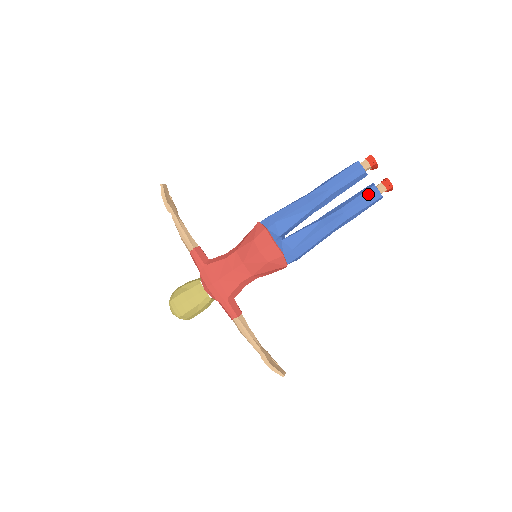
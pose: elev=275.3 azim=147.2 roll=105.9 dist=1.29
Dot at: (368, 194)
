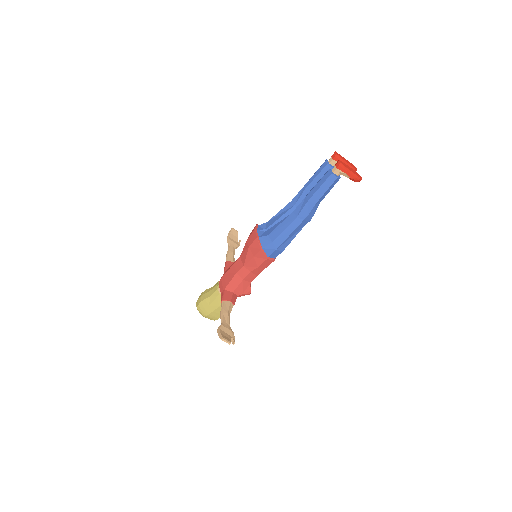
Dot at: (323, 176)
